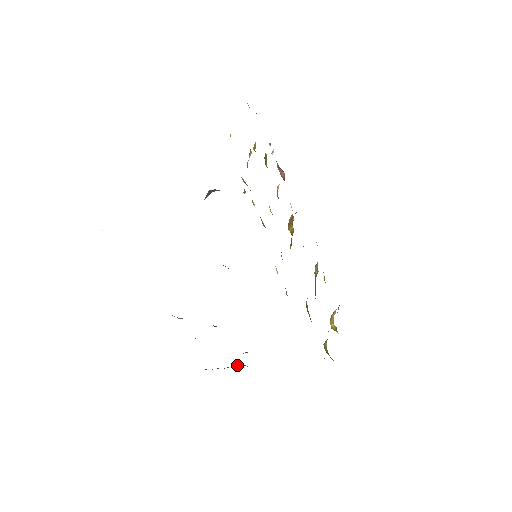
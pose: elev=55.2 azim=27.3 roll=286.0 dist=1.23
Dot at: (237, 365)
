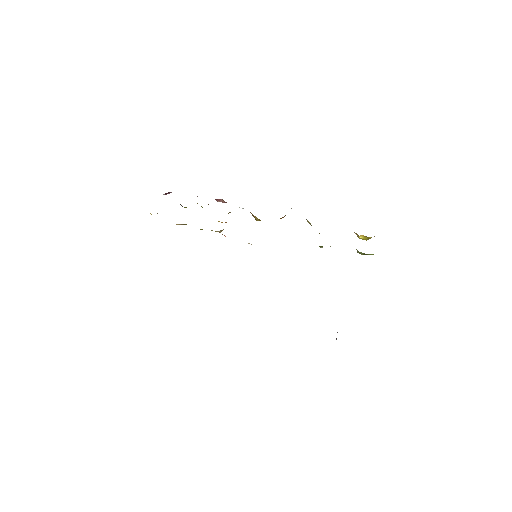
Dot at: occluded
